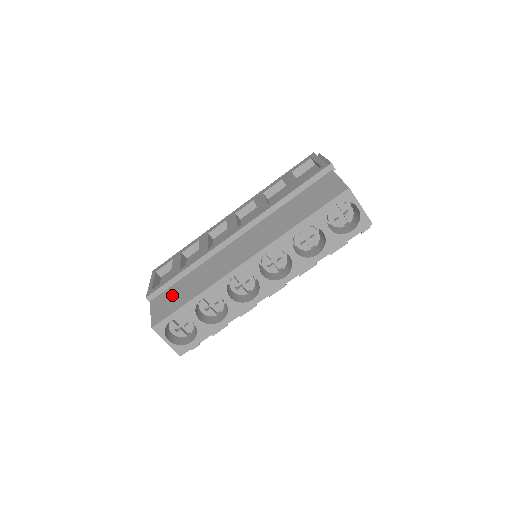
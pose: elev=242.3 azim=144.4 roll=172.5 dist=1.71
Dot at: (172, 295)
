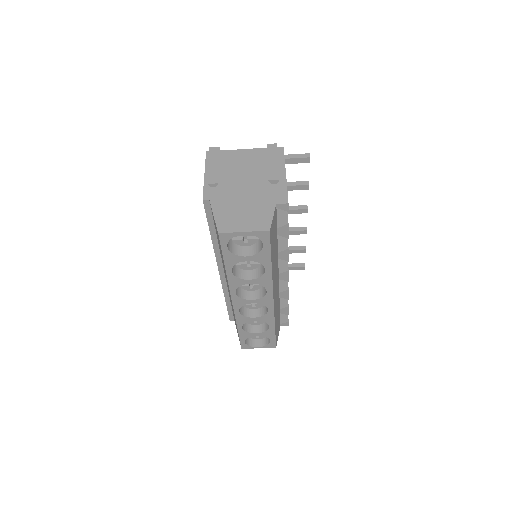
Dot at: occluded
